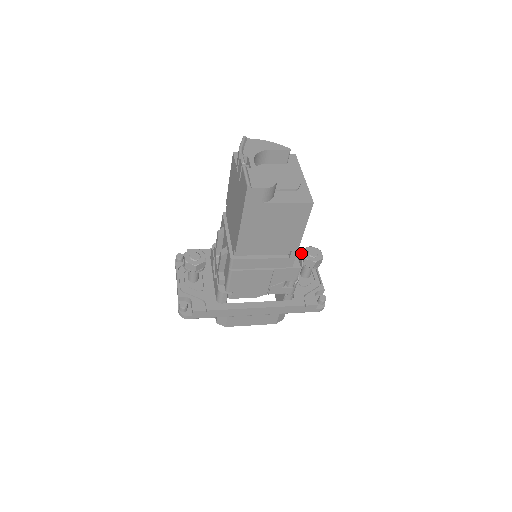
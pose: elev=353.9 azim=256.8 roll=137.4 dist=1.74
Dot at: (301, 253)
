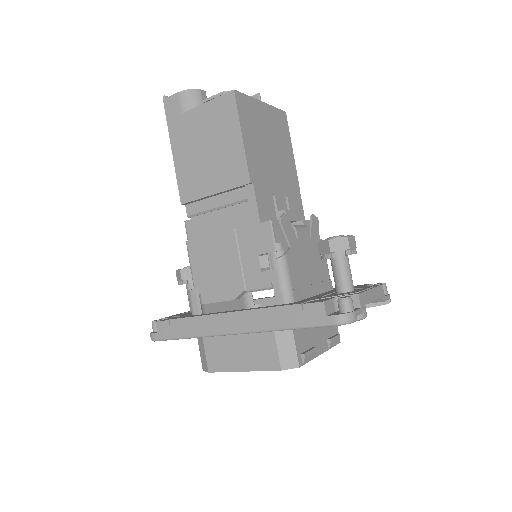
Dot at: occluded
